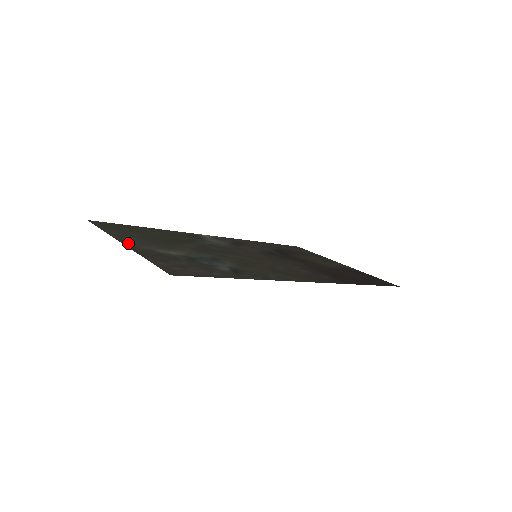
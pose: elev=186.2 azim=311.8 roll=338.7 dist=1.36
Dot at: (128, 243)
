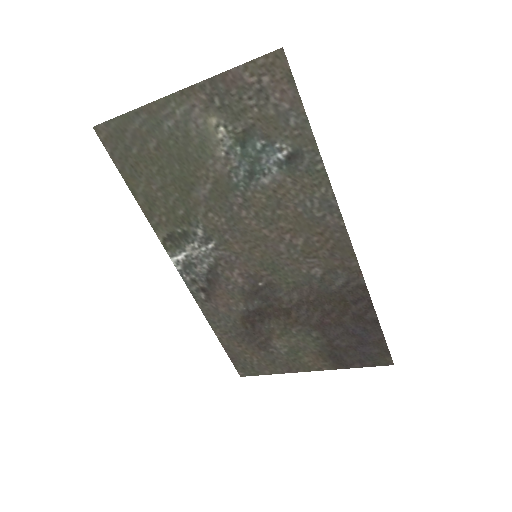
Dot at: (180, 100)
